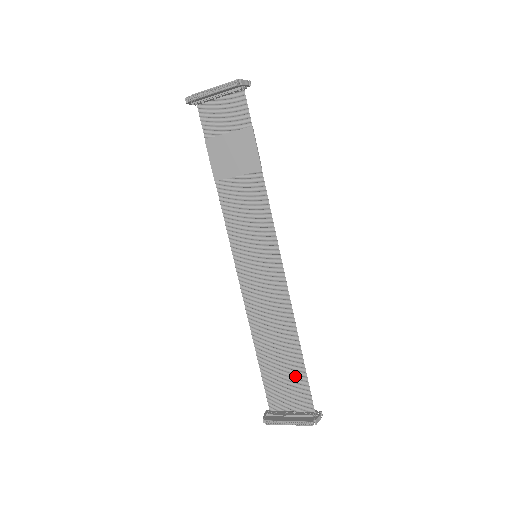
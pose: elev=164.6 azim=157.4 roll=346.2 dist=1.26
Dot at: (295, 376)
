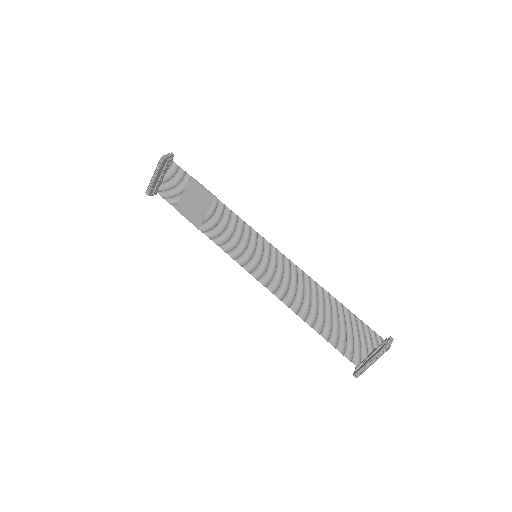
Dot at: (348, 323)
